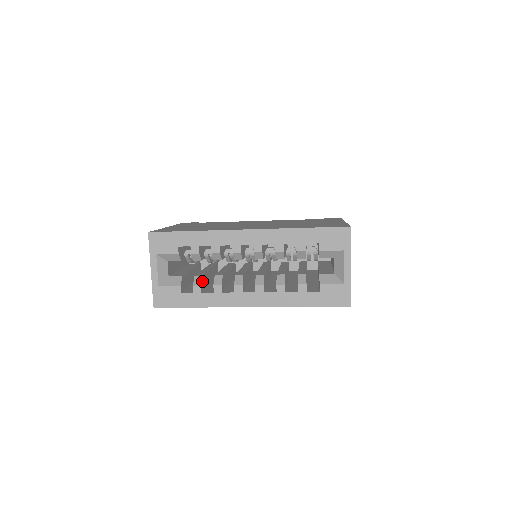
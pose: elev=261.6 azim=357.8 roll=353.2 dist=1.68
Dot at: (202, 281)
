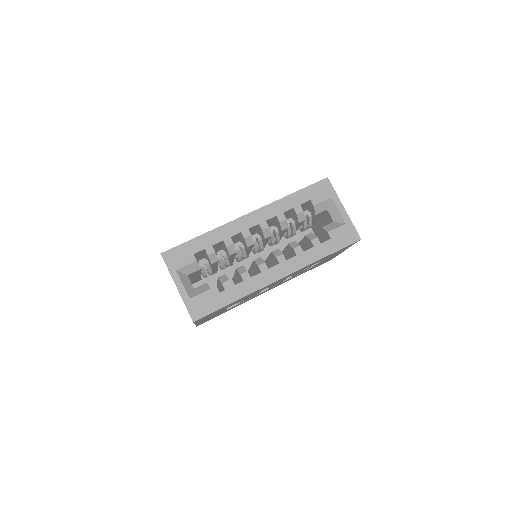
Dot at: (227, 278)
